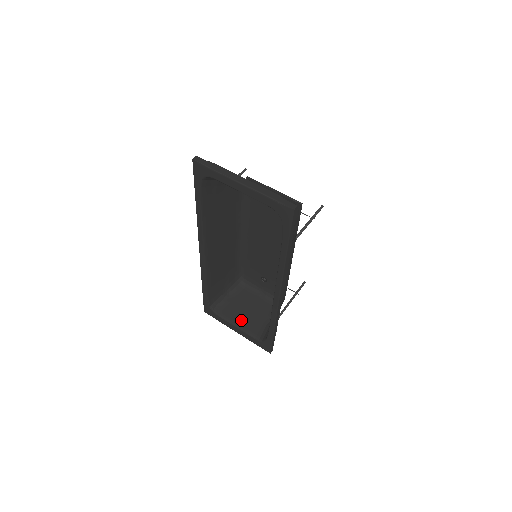
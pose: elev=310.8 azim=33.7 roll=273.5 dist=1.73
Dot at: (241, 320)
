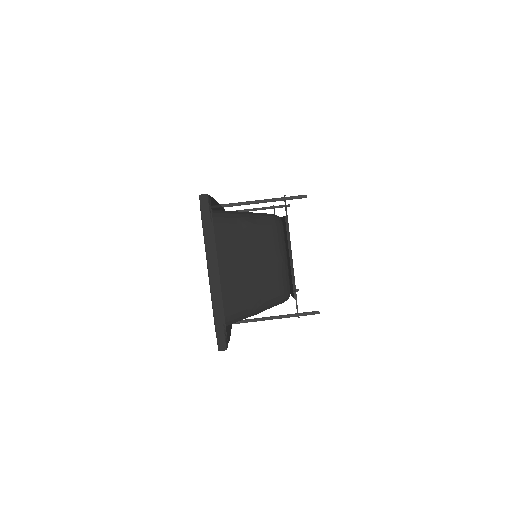
Dot at: occluded
